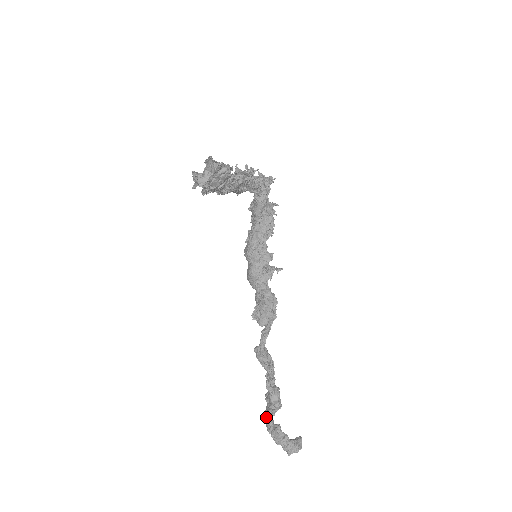
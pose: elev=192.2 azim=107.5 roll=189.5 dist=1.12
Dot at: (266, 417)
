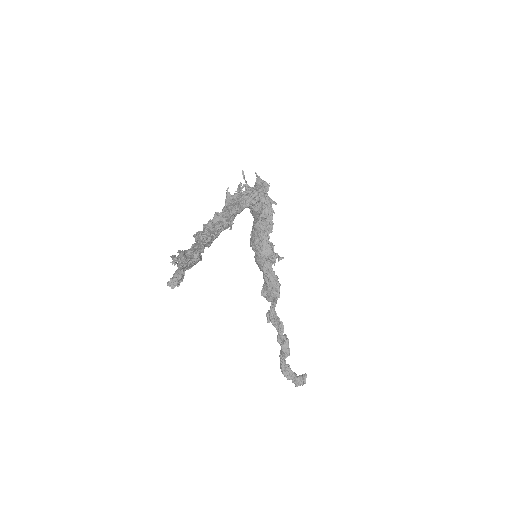
Dot at: occluded
